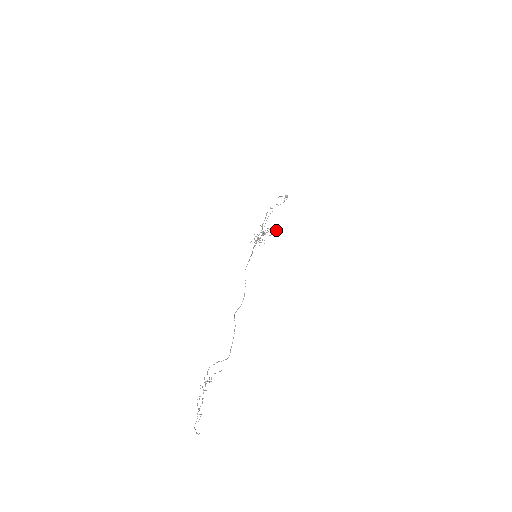
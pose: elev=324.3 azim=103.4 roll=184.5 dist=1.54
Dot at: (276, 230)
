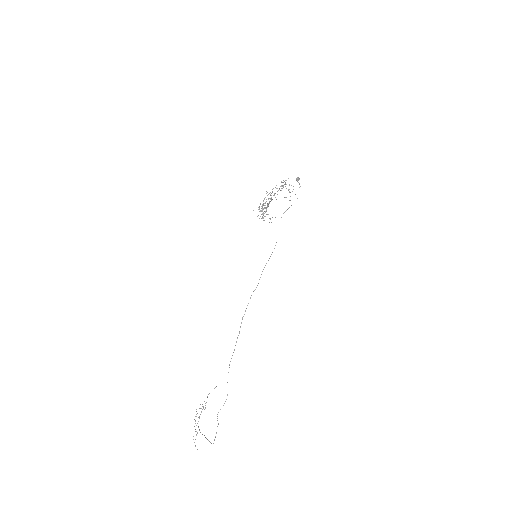
Dot at: occluded
